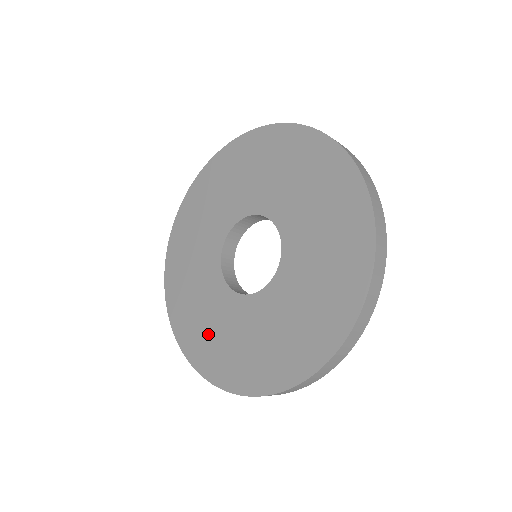
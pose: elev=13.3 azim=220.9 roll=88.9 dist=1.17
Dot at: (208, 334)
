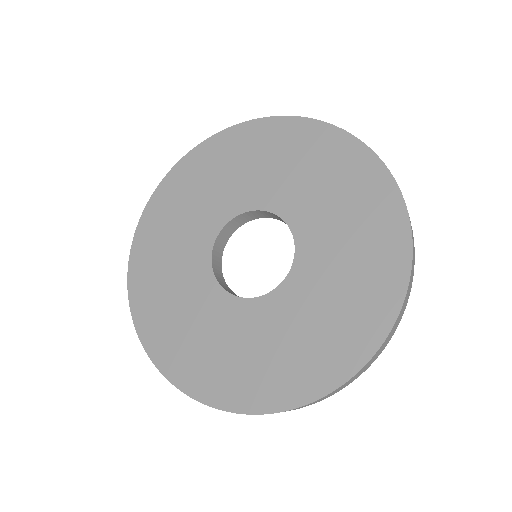
Dot at: (227, 360)
